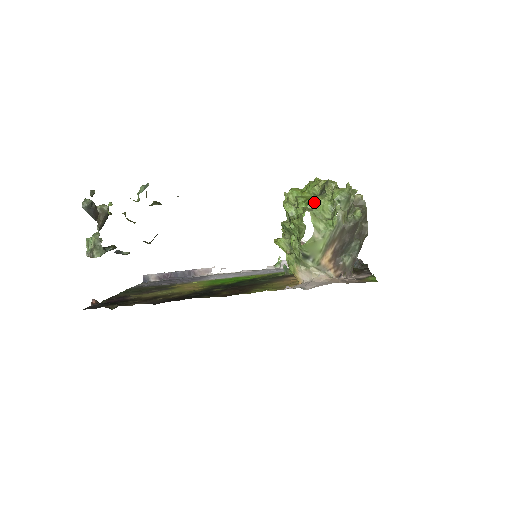
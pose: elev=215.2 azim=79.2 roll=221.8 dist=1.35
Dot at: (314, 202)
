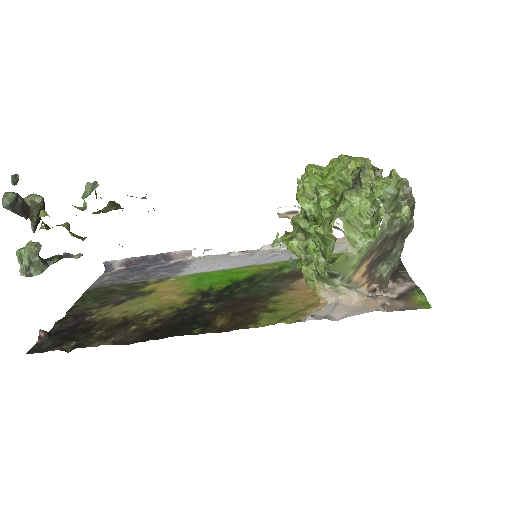
Dot at: (346, 202)
